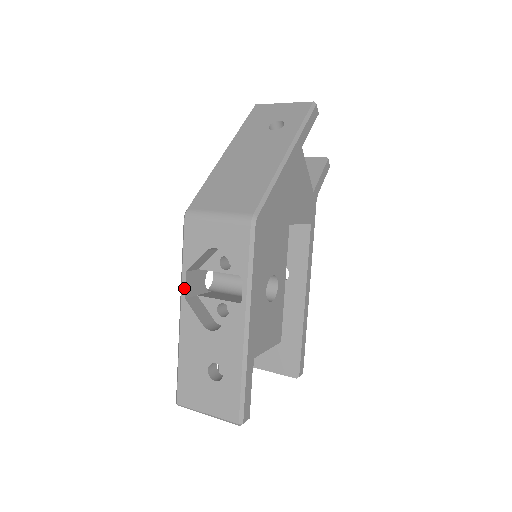
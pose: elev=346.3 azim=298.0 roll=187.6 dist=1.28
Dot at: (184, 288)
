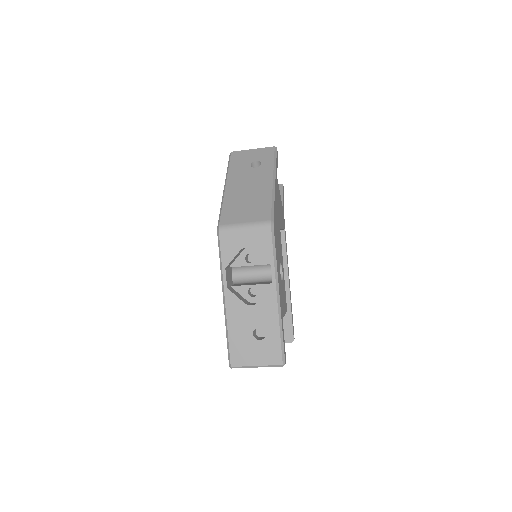
Dot at: (225, 281)
